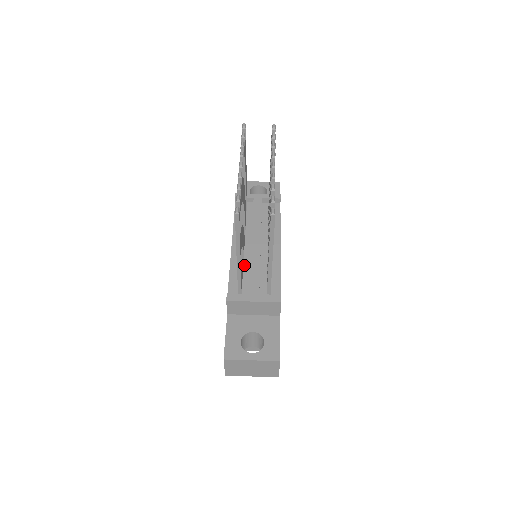
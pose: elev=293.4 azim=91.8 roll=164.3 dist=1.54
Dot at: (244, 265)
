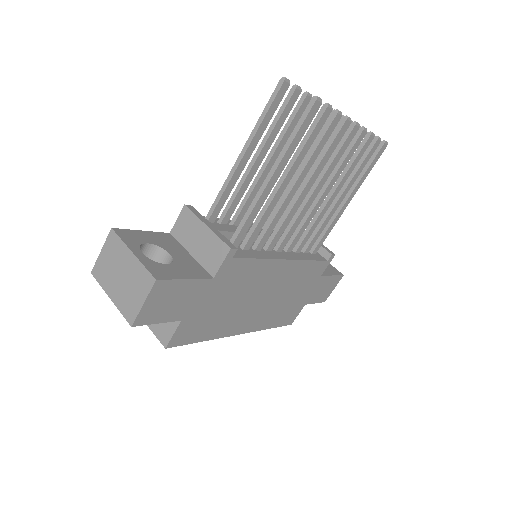
Dot at: occluded
